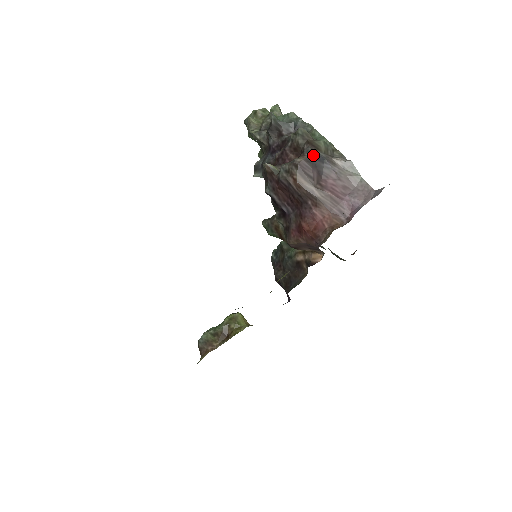
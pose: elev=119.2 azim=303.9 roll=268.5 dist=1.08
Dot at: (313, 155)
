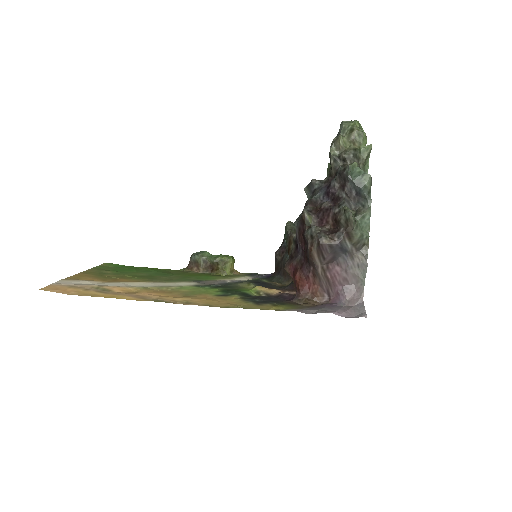
Dot at: (339, 244)
